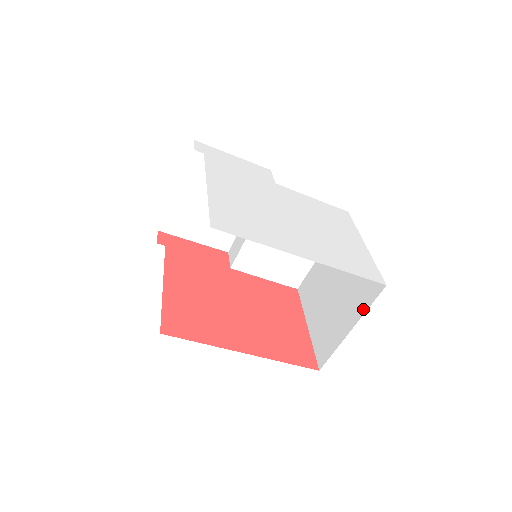
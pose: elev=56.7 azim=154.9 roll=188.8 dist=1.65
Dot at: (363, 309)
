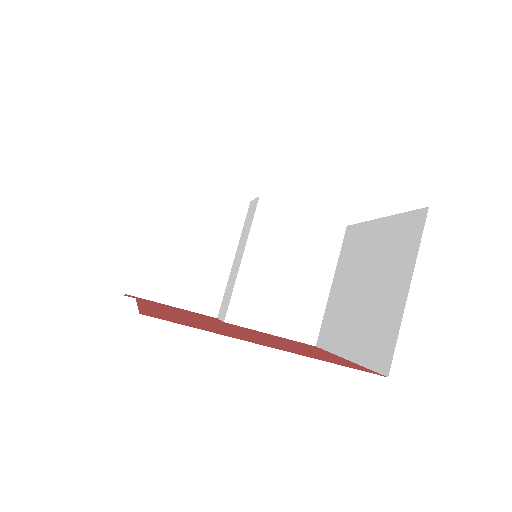
Dot at: (413, 255)
